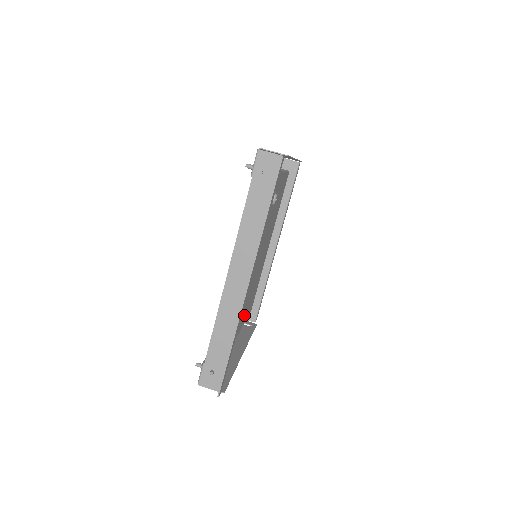
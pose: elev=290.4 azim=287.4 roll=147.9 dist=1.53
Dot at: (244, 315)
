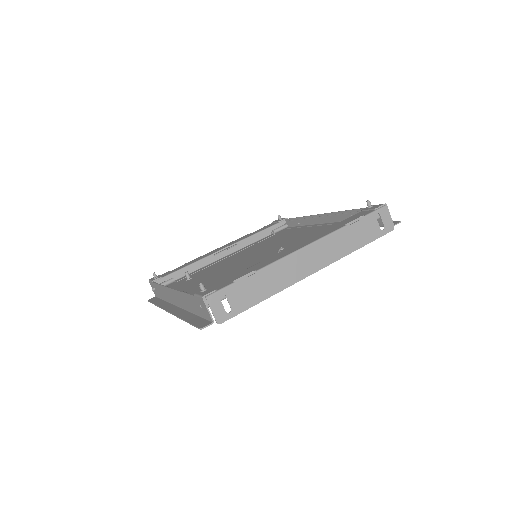
Dot at: occluded
